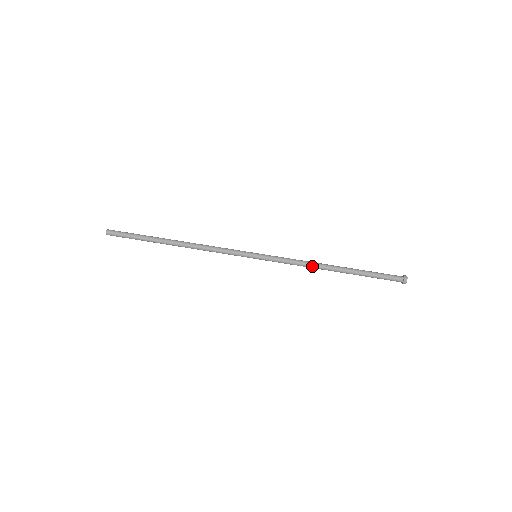
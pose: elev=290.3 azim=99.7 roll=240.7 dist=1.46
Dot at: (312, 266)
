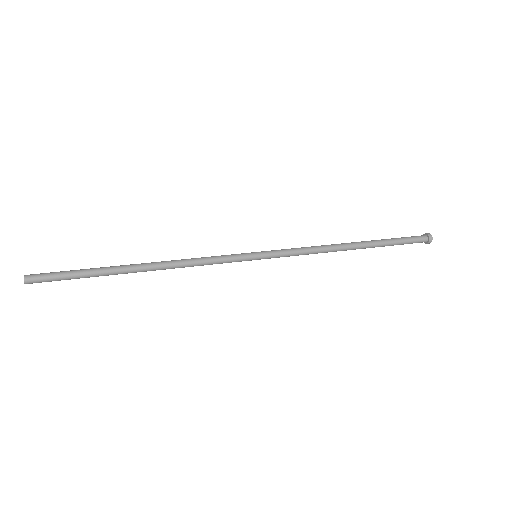
Dot at: (327, 247)
